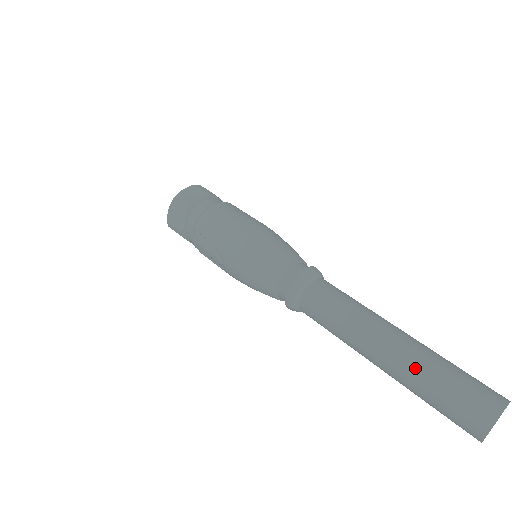
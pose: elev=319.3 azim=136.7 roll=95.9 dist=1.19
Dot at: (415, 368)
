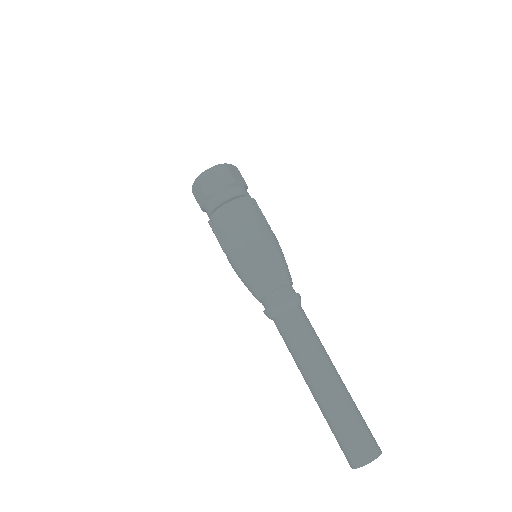
Dot at: (329, 410)
